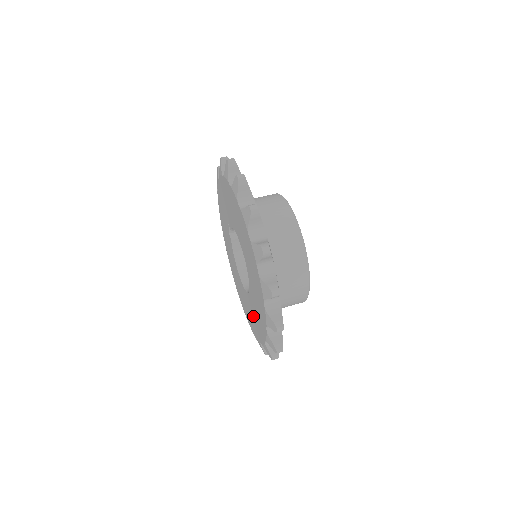
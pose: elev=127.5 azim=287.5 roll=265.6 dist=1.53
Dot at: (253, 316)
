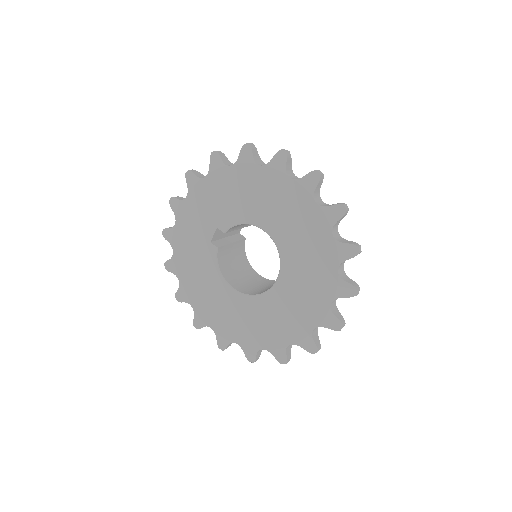
Dot at: (273, 318)
